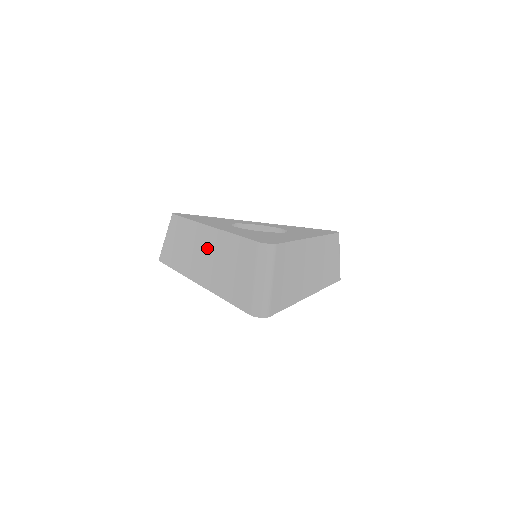
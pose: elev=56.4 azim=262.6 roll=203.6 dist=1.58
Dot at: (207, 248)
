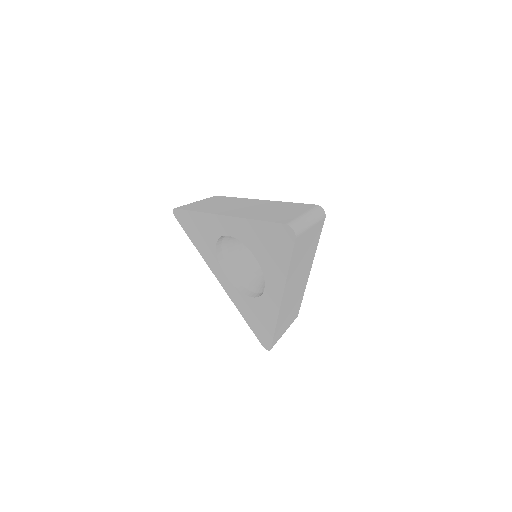
Dot at: (251, 205)
